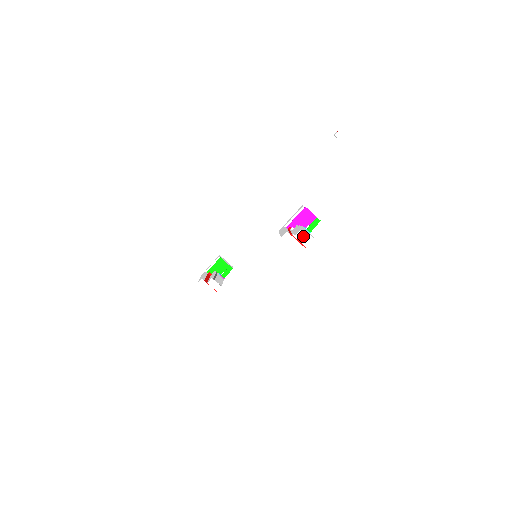
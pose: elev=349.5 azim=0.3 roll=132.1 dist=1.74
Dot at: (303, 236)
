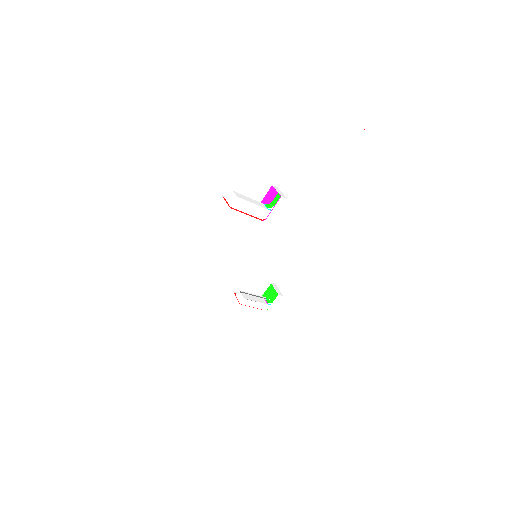
Dot at: (230, 196)
